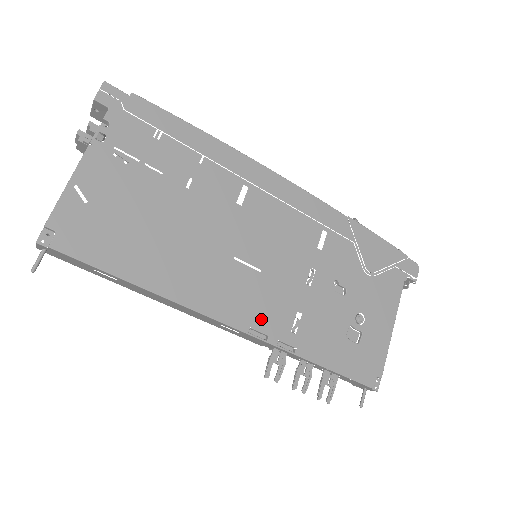
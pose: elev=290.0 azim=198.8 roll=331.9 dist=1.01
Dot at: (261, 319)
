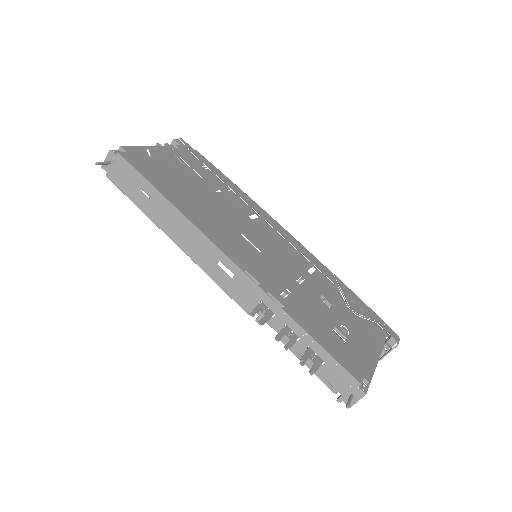
Dot at: (255, 272)
